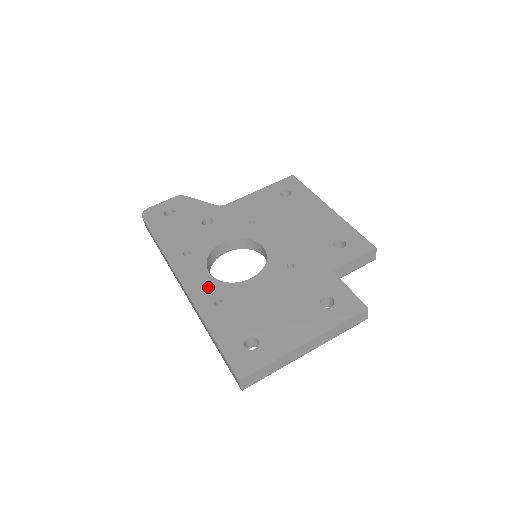
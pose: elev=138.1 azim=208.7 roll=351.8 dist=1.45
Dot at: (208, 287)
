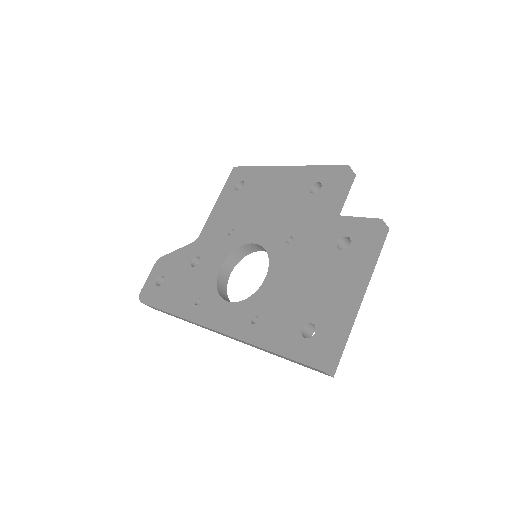
Dot at: (236, 314)
